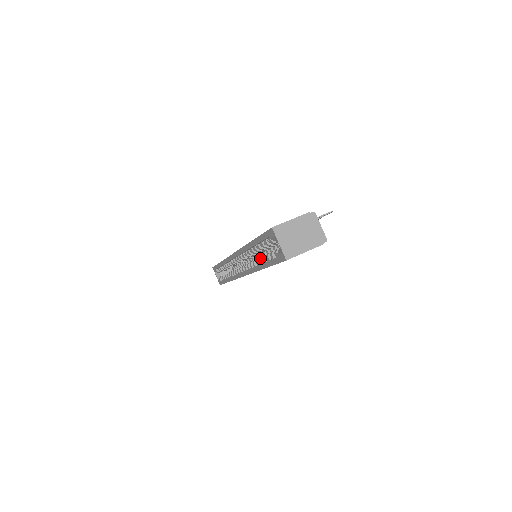
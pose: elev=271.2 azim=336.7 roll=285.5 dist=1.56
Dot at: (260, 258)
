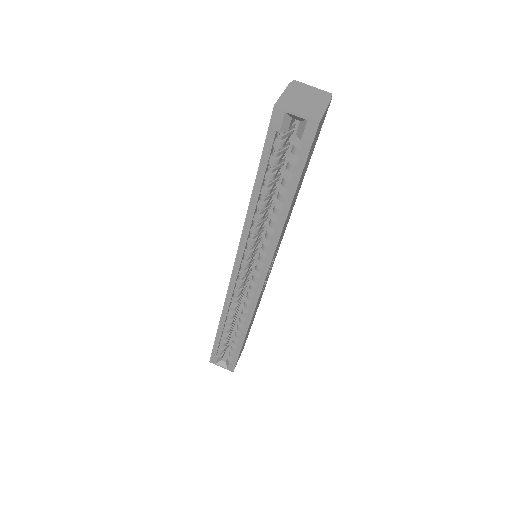
Dot at: (274, 208)
